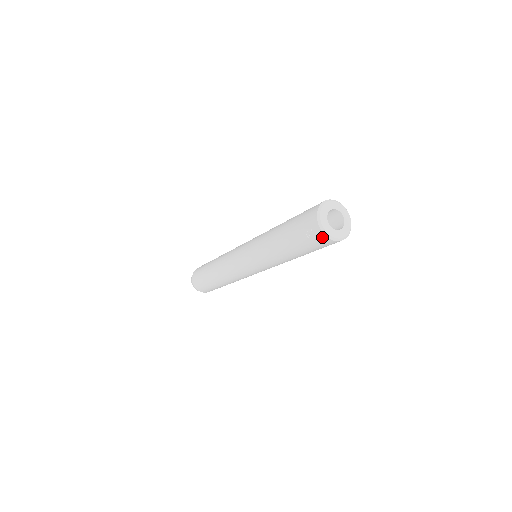
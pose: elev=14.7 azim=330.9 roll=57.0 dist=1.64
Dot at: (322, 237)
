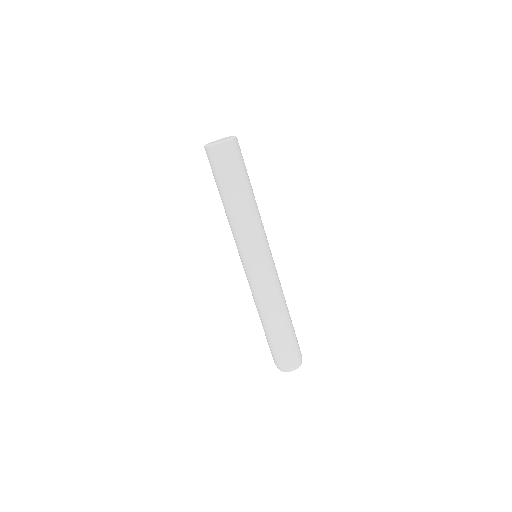
Dot at: (213, 150)
